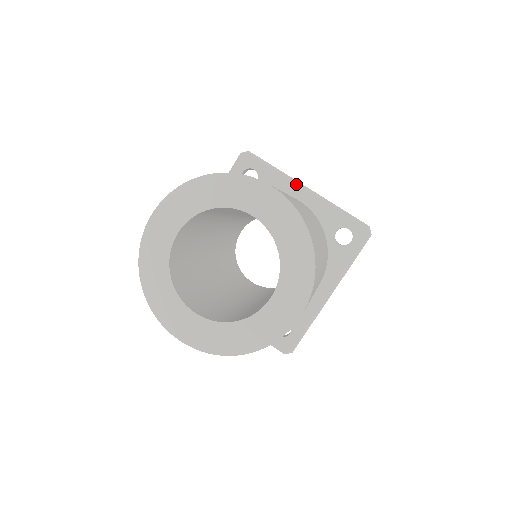
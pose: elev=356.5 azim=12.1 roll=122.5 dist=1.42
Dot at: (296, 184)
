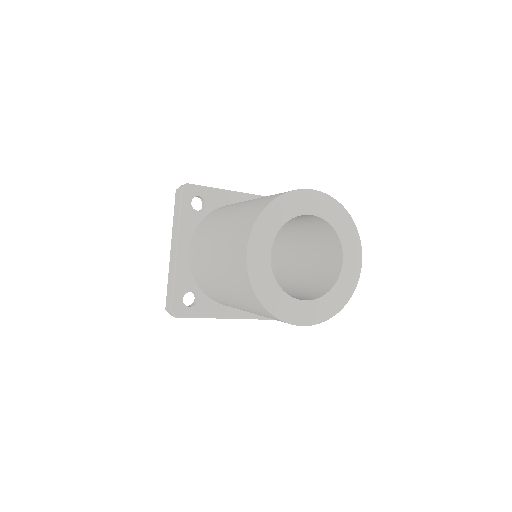
Dot at: (234, 193)
